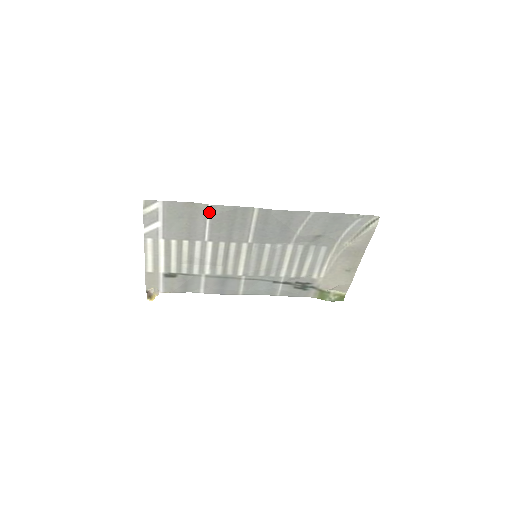
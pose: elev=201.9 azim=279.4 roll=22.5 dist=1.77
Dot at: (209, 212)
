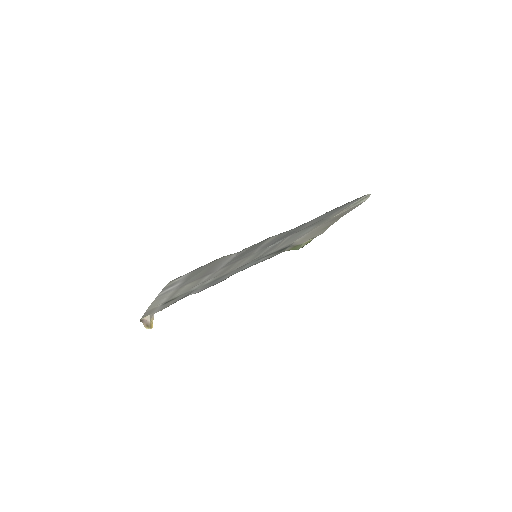
Dot at: (232, 257)
